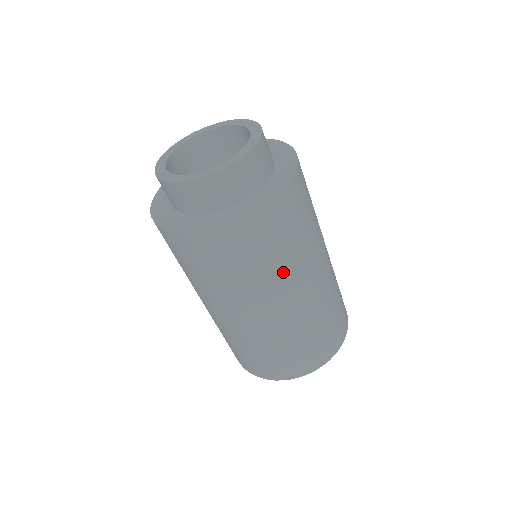
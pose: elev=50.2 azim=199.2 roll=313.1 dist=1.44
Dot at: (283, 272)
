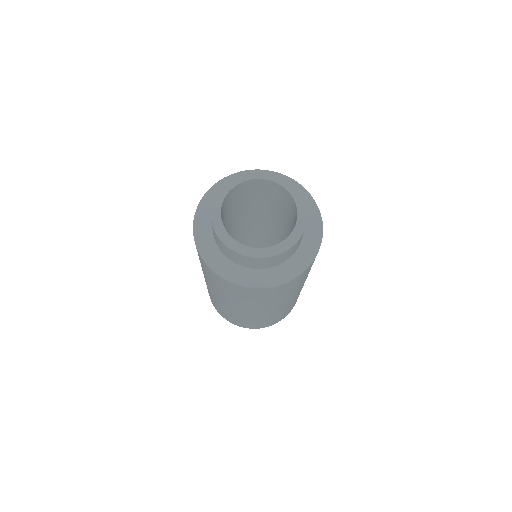
Dot at: (278, 301)
